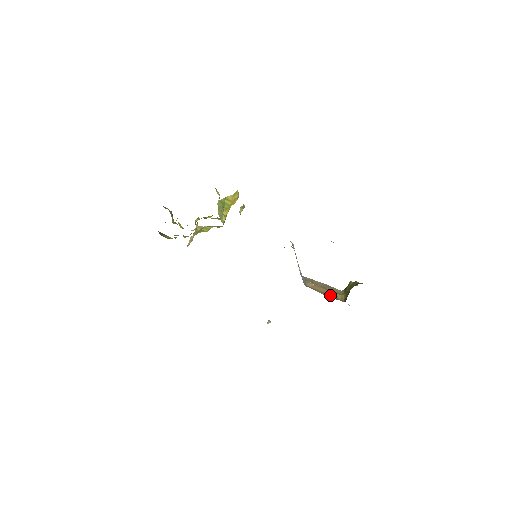
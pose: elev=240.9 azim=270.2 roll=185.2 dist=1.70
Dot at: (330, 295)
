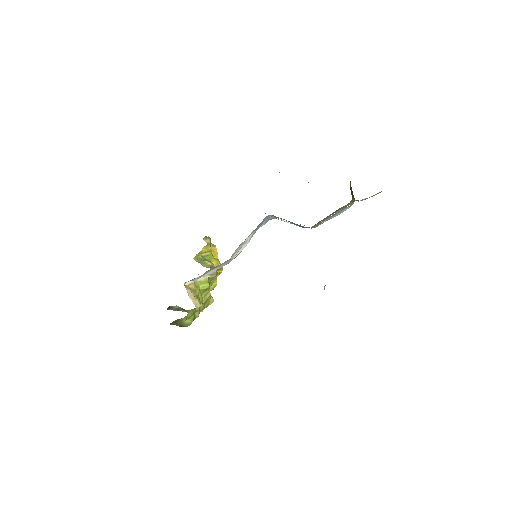
Dot at: (339, 210)
